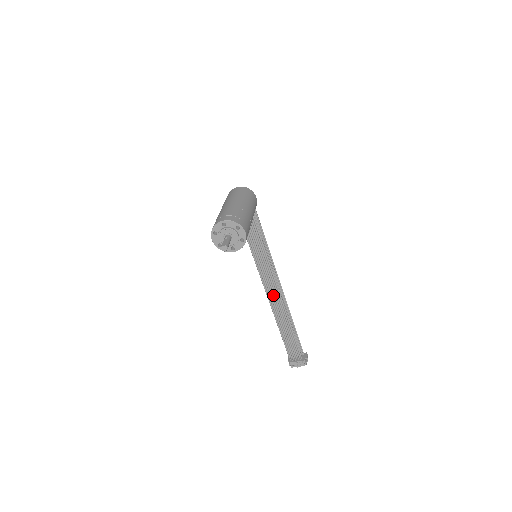
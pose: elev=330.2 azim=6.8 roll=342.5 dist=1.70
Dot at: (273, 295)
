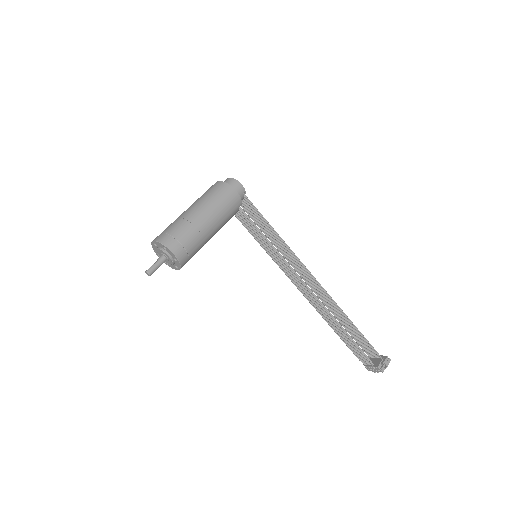
Dot at: (306, 293)
